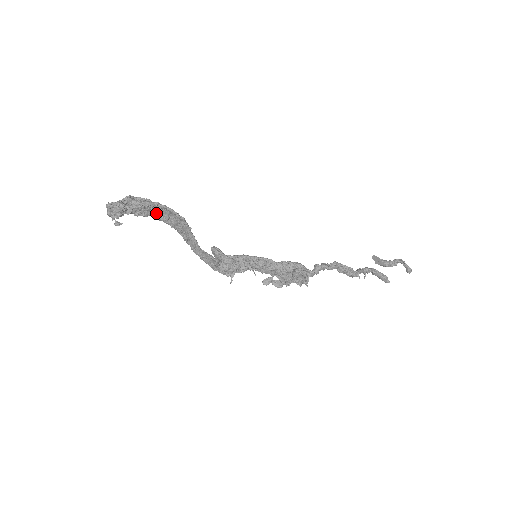
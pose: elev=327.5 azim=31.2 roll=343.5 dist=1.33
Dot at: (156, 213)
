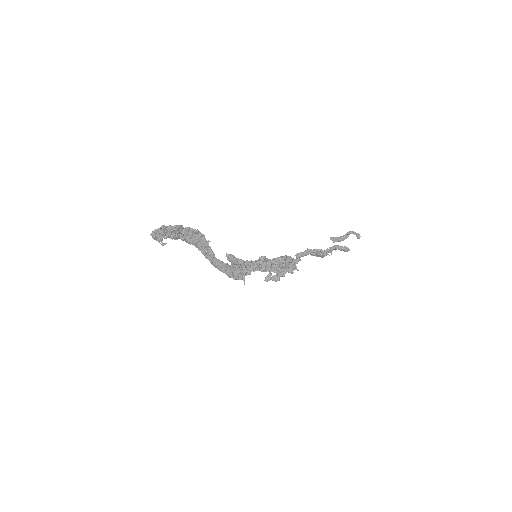
Dot at: (183, 235)
